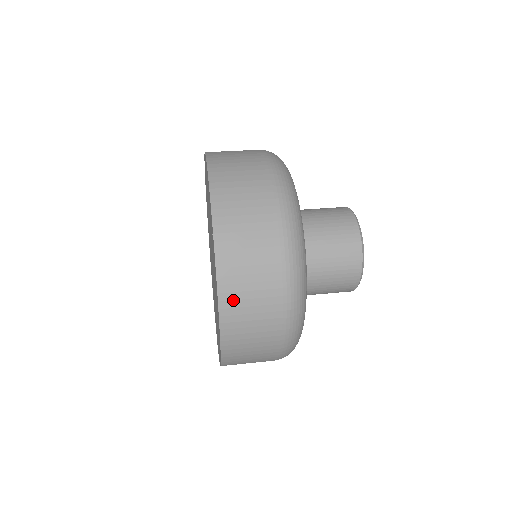
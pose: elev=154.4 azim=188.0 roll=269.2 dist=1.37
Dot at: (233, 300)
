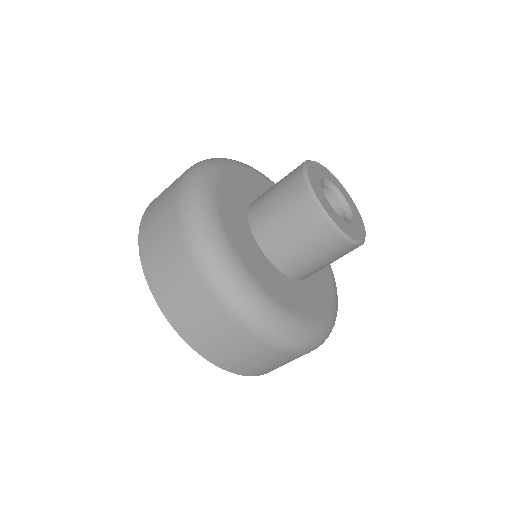
Dot at: (153, 270)
